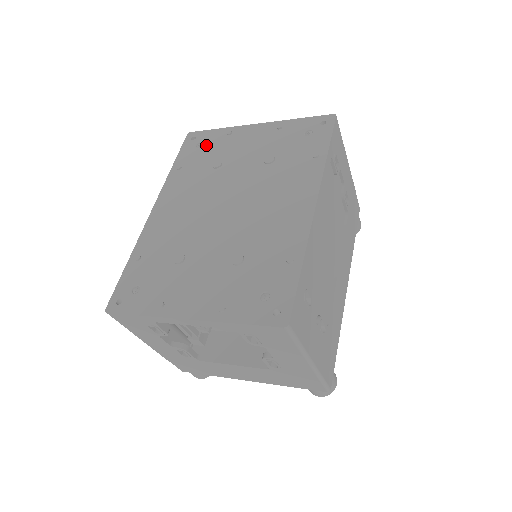
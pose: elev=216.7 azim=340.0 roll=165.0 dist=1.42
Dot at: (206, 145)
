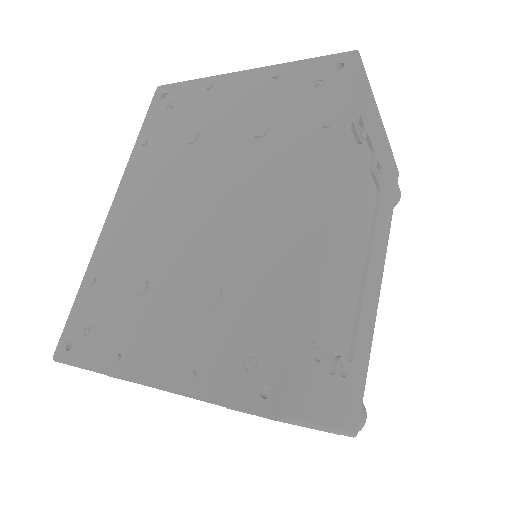
Dot at: (179, 106)
